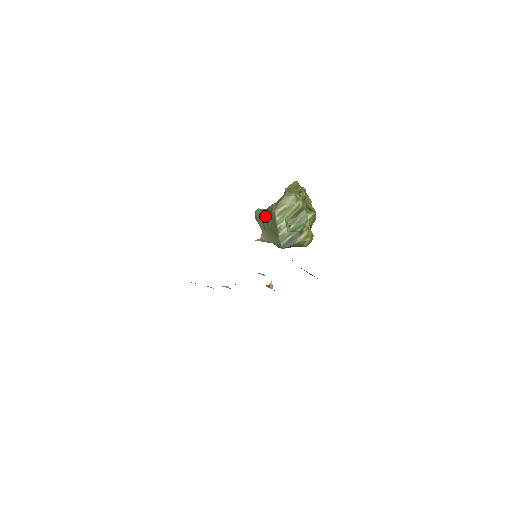
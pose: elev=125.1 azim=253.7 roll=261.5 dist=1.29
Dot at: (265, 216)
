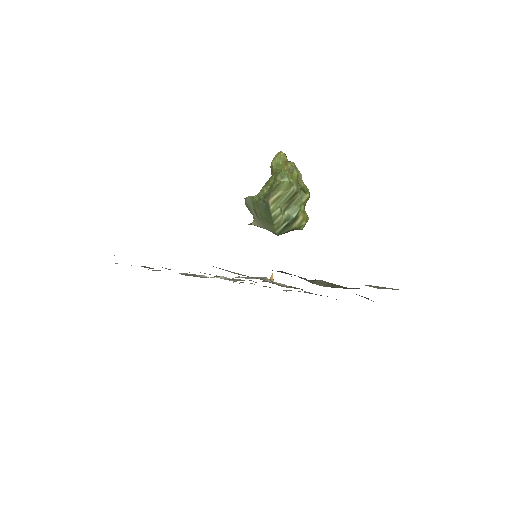
Dot at: (257, 205)
